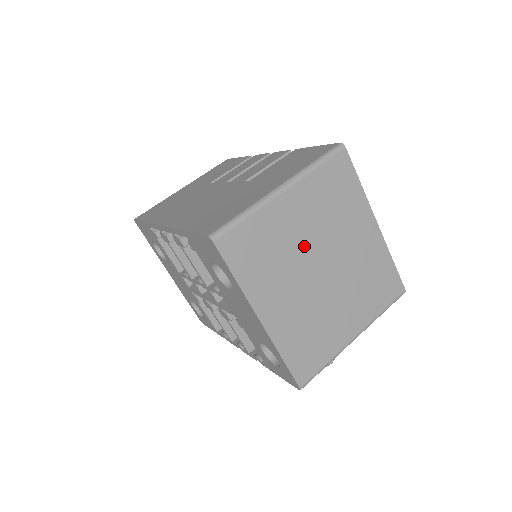
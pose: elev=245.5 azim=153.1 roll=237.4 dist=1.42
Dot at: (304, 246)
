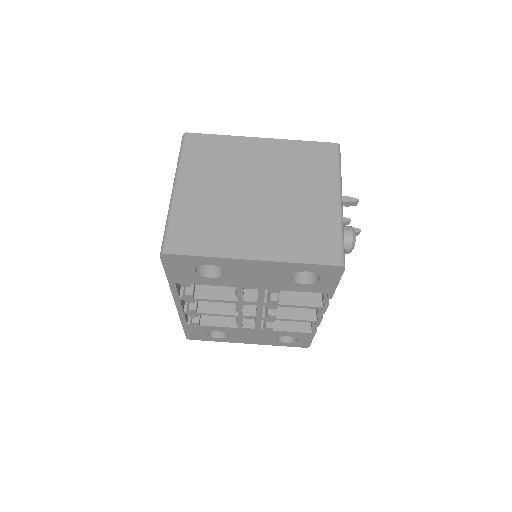
Dot at: (227, 197)
